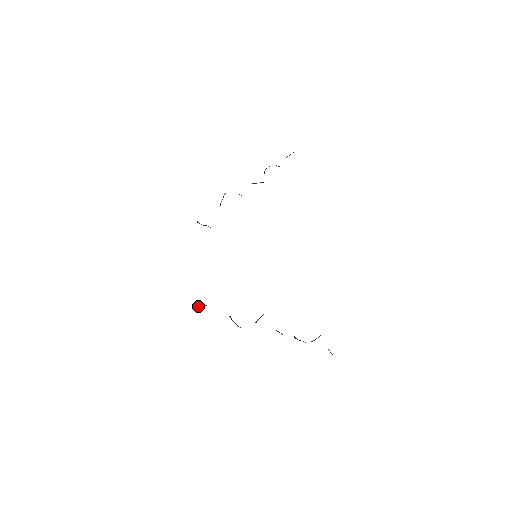
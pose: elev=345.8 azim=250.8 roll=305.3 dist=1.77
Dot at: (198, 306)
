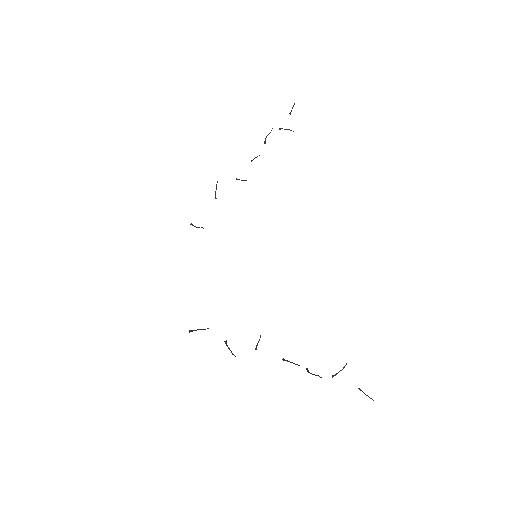
Dot at: (192, 330)
